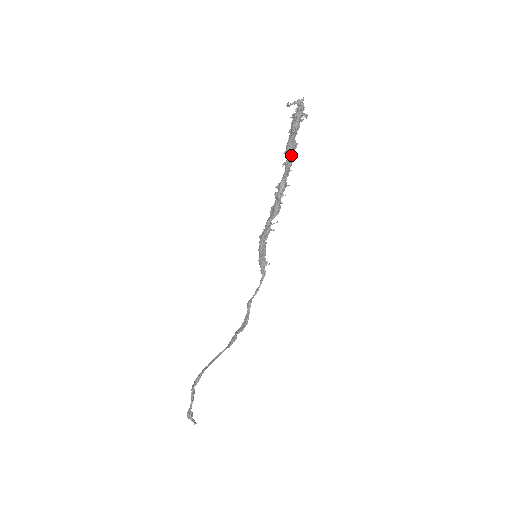
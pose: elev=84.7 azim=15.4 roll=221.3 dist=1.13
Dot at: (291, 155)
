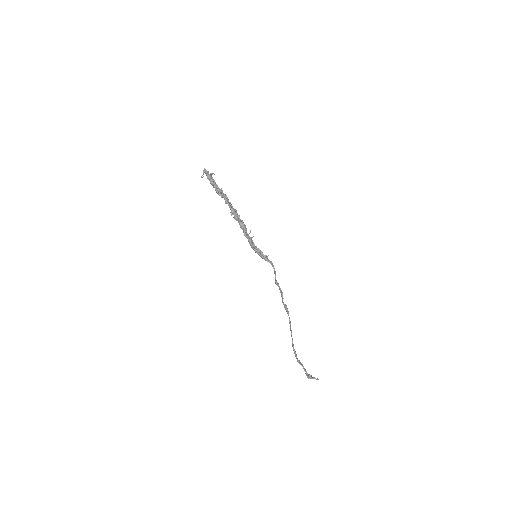
Dot at: (222, 195)
